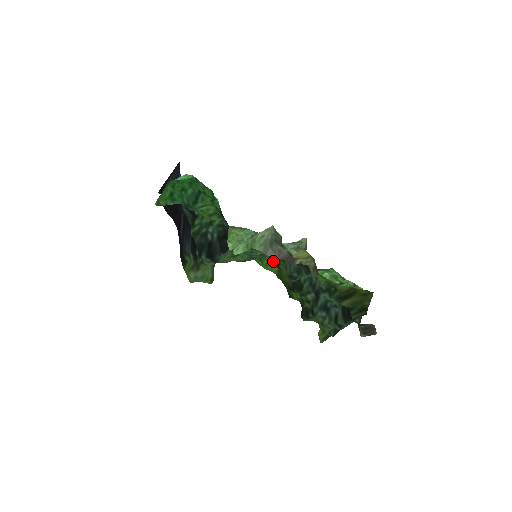
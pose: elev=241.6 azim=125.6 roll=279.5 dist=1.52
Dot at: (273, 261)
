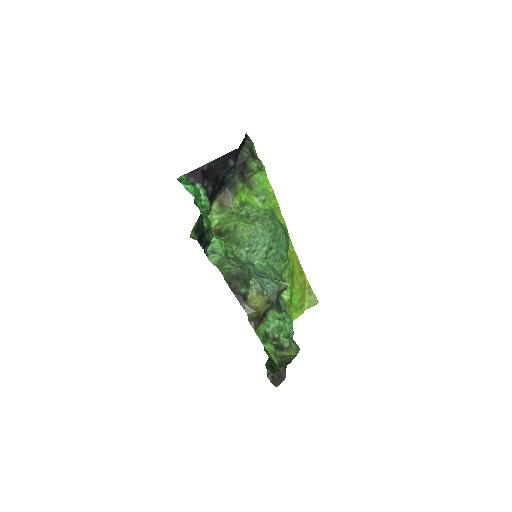
Dot at: (288, 259)
